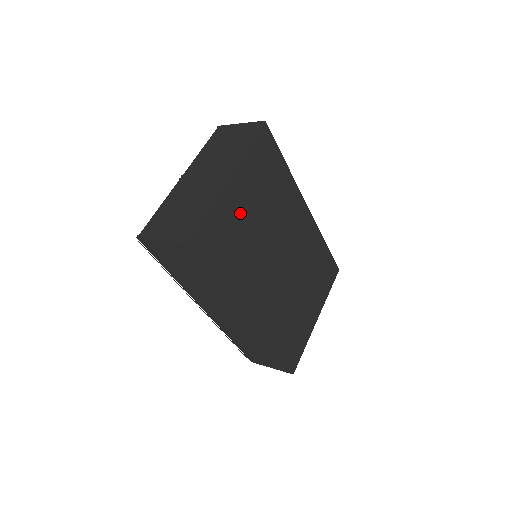
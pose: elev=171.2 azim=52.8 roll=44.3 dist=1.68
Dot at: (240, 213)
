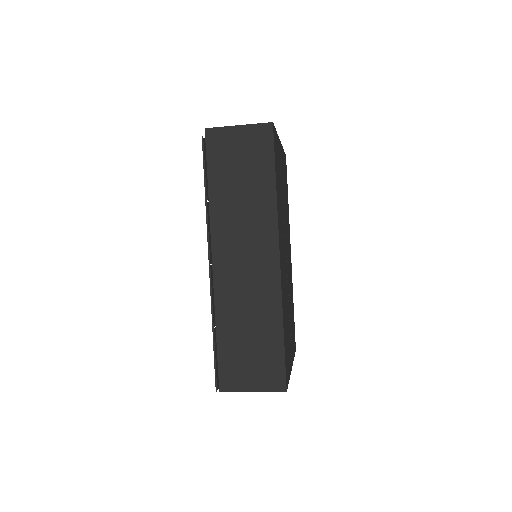
Dot at: (281, 174)
